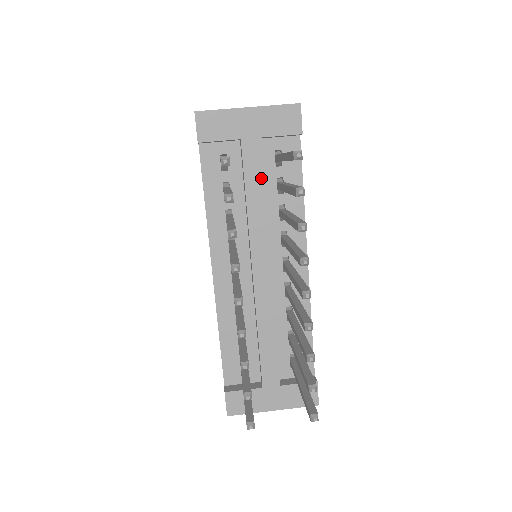
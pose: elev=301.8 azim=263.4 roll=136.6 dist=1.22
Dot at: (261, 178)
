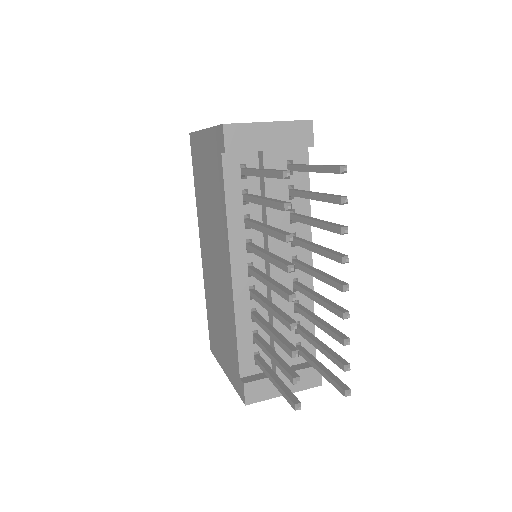
Dot at: (279, 186)
